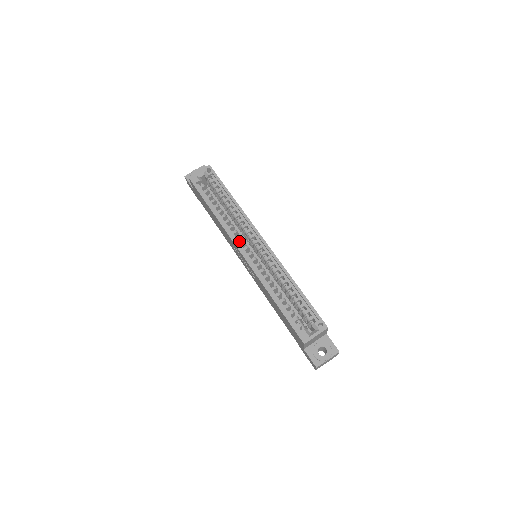
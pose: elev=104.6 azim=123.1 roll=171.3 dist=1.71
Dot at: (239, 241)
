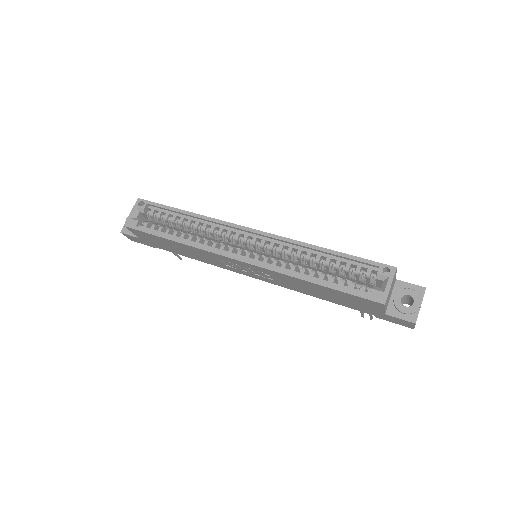
Dot at: occluded
